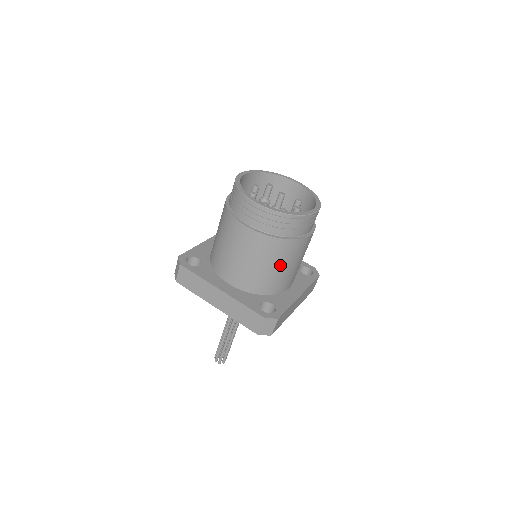
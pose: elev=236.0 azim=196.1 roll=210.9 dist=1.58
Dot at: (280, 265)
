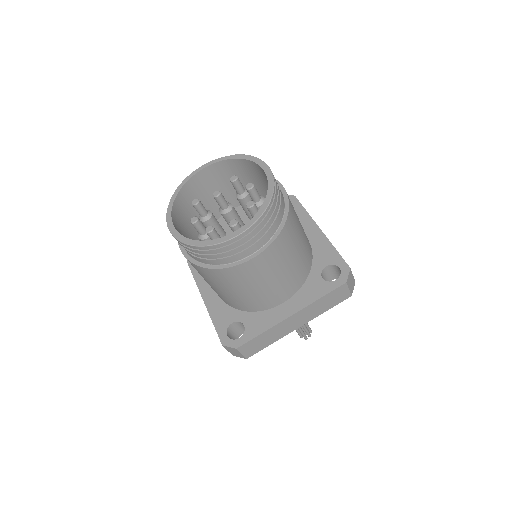
Dot at: (299, 239)
